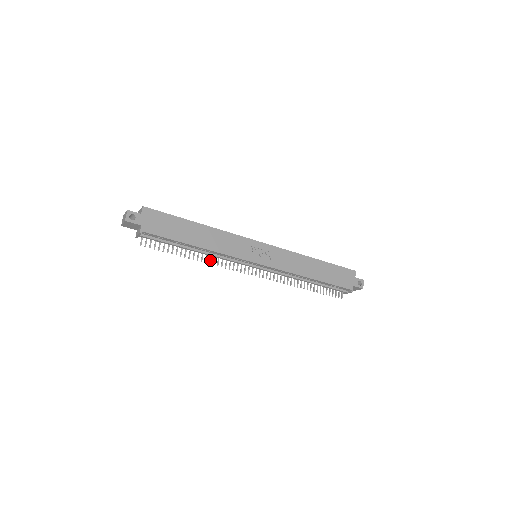
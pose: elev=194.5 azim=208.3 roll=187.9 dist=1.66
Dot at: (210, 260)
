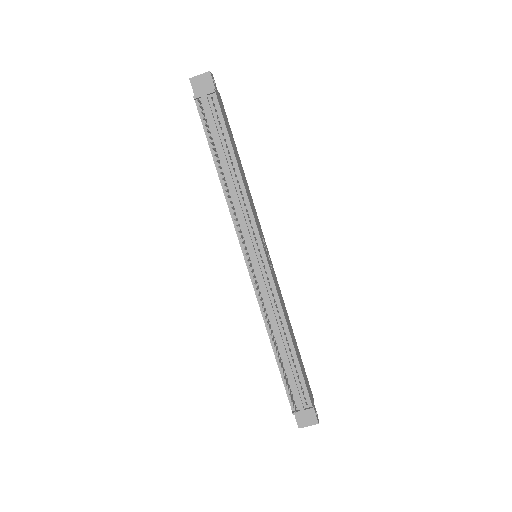
Dot at: (229, 196)
